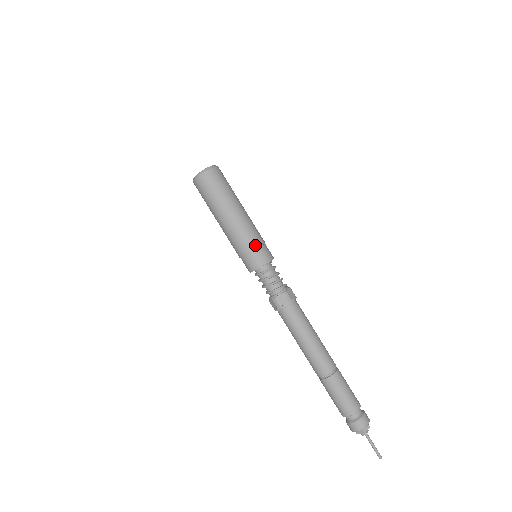
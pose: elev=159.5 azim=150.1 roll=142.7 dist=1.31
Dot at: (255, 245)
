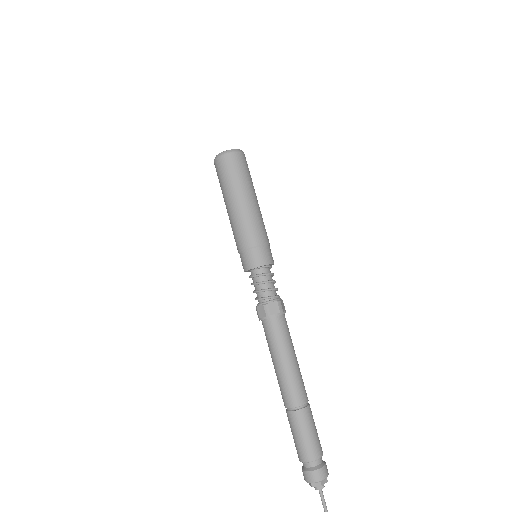
Dot at: (247, 246)
